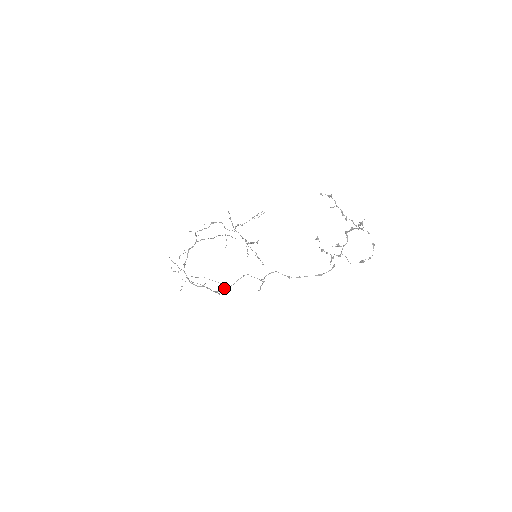
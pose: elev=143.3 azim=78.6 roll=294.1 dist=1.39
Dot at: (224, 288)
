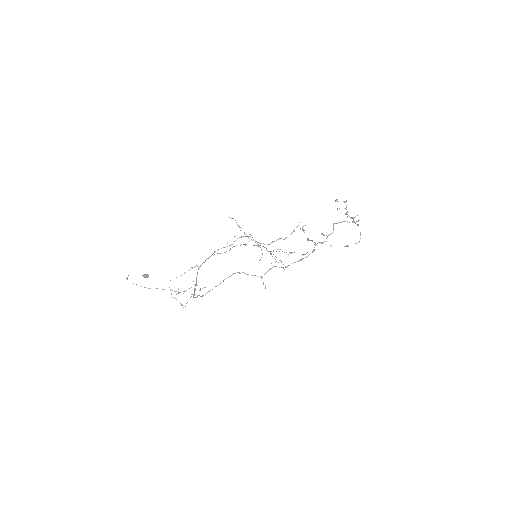
Dot at: occluded
